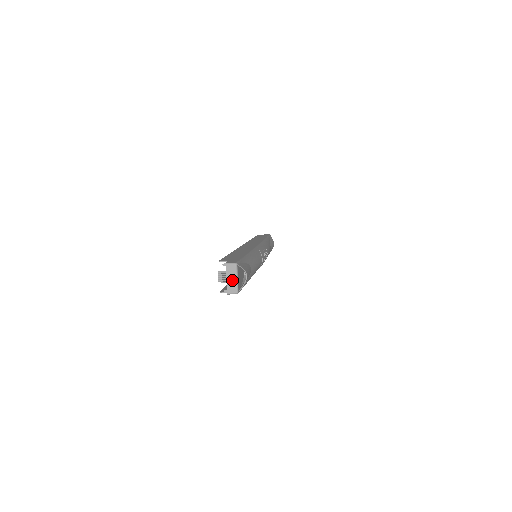
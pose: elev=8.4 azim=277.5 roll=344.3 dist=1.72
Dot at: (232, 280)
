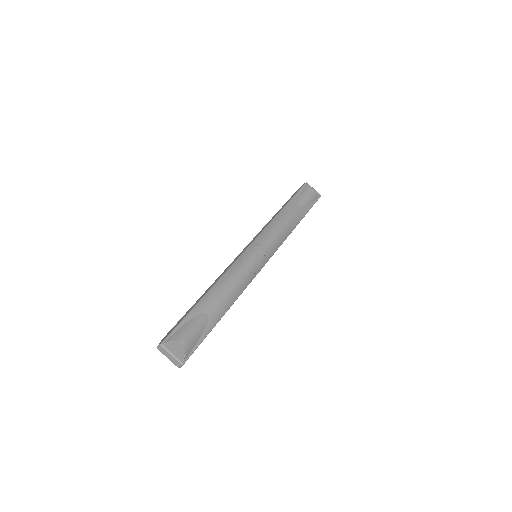
Dot at: (170, 357)
